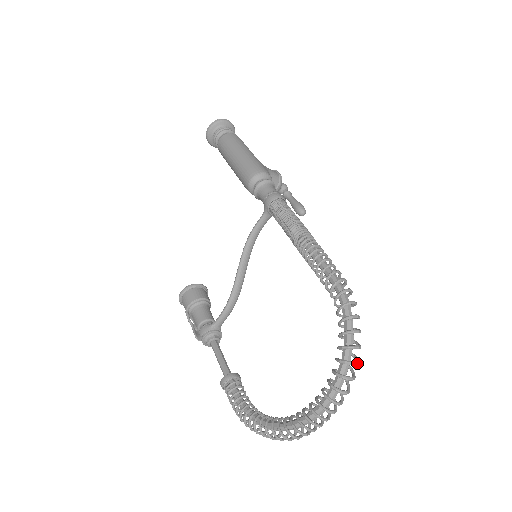
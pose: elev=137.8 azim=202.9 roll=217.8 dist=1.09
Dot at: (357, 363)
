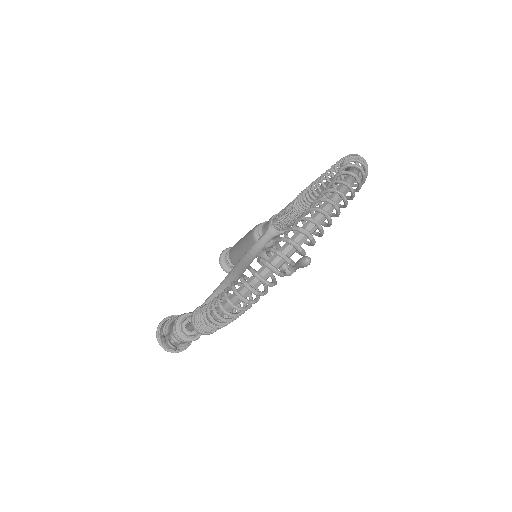
Dot at: (365, 164)
